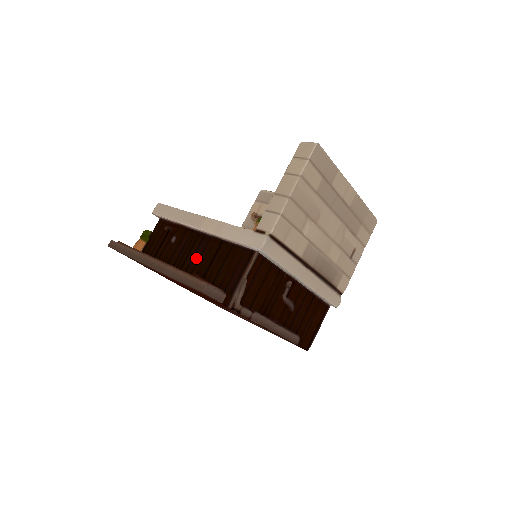
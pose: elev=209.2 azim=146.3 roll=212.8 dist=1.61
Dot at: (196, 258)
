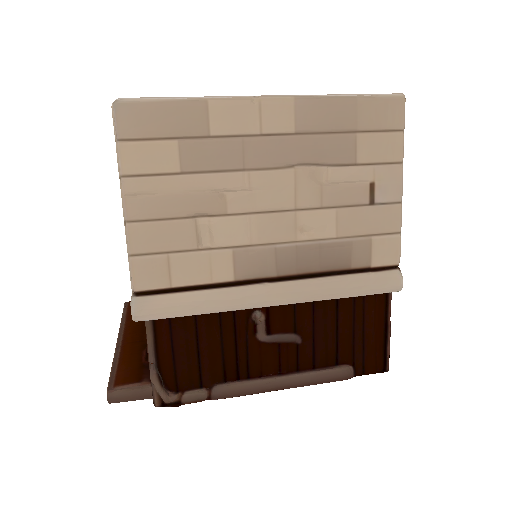
Dot at: occluded
